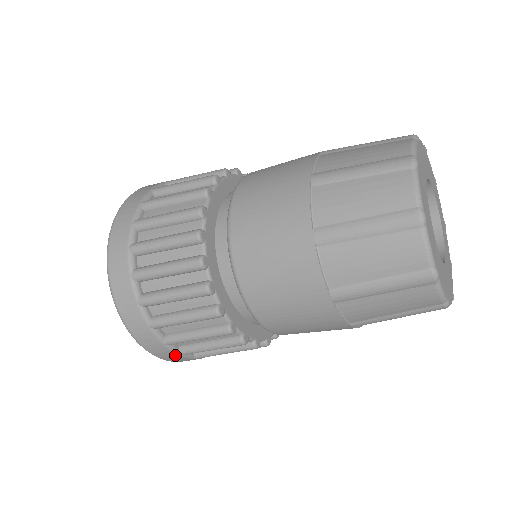
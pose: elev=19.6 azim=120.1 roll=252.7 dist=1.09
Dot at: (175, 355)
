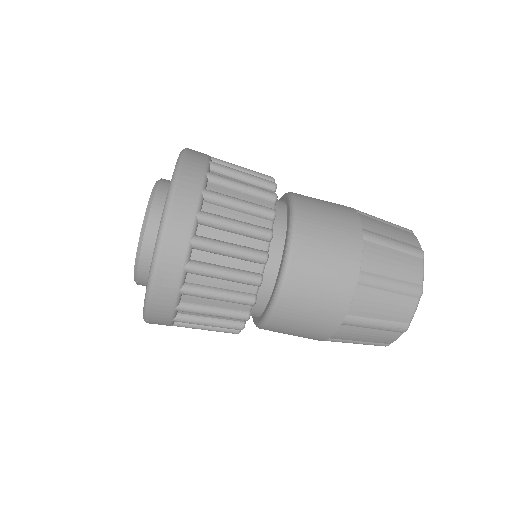
Dot at: (168, 319)
